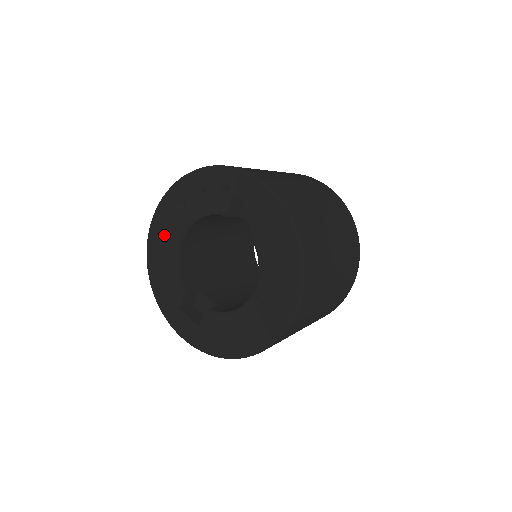
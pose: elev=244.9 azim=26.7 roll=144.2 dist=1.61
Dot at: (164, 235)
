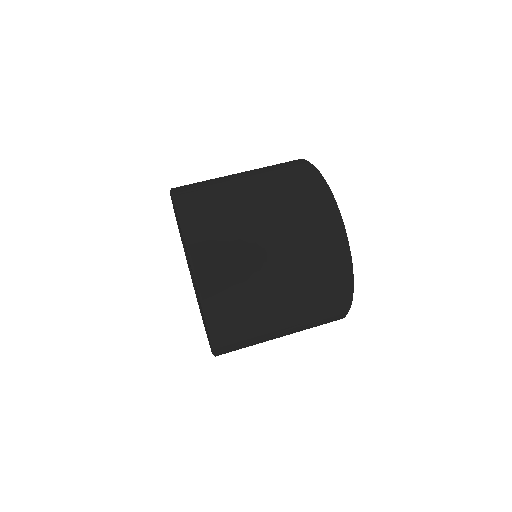
Dot at: occluded
